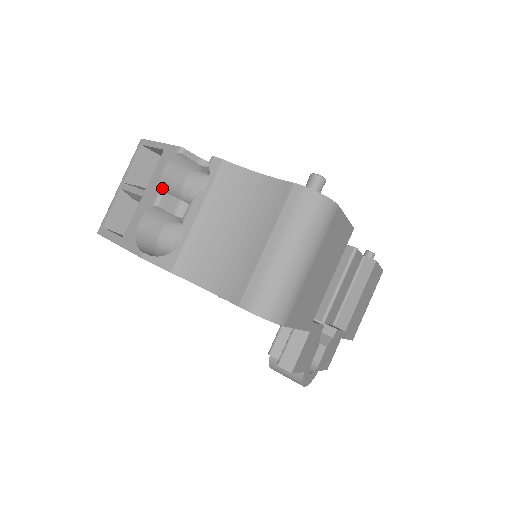
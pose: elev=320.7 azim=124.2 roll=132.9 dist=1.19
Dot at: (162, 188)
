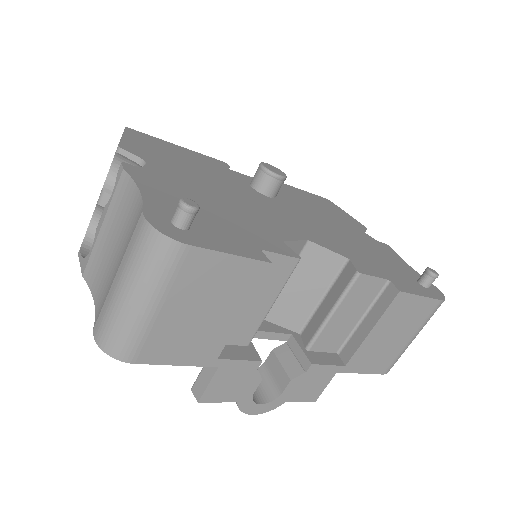
Dot at: (105, 187)
